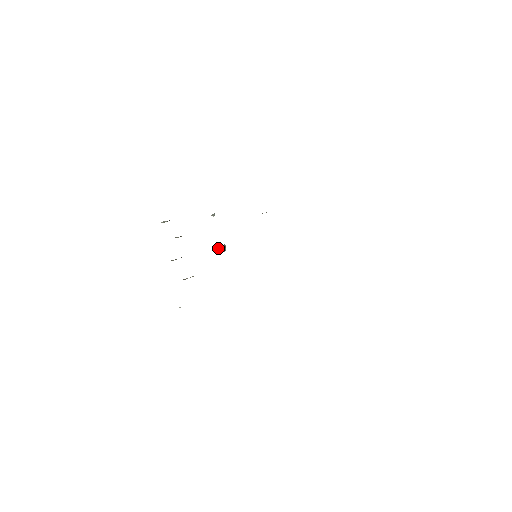
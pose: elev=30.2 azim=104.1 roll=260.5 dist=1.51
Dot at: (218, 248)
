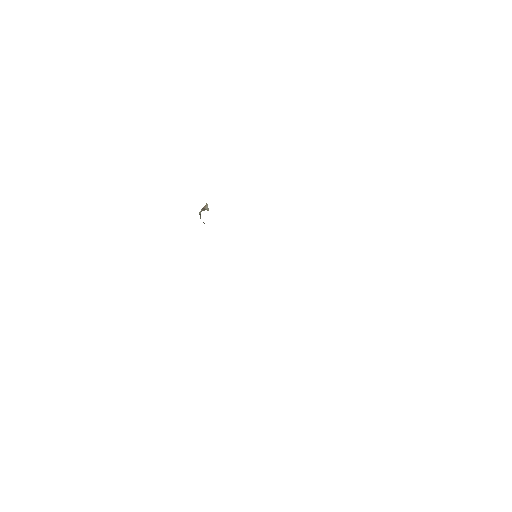
Dot at: occluded
